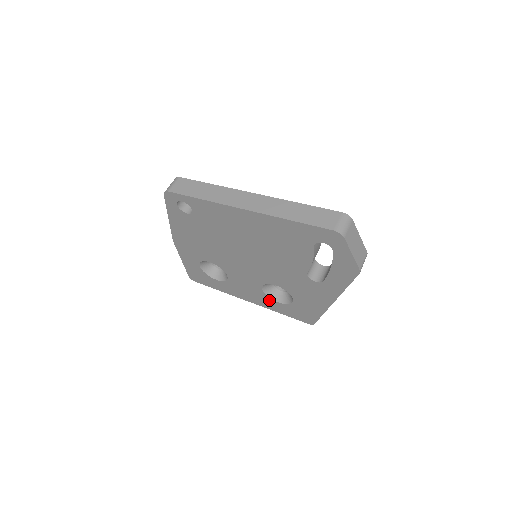
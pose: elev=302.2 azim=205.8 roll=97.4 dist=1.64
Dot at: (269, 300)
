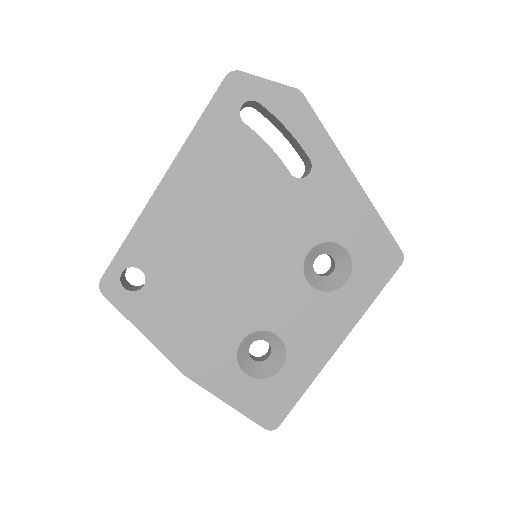
Dot at: (340, 297)
